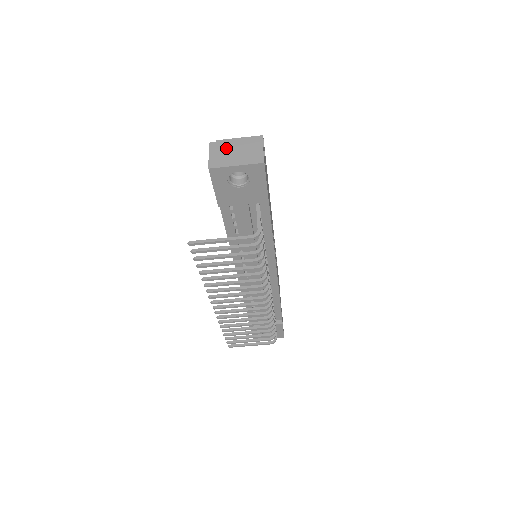
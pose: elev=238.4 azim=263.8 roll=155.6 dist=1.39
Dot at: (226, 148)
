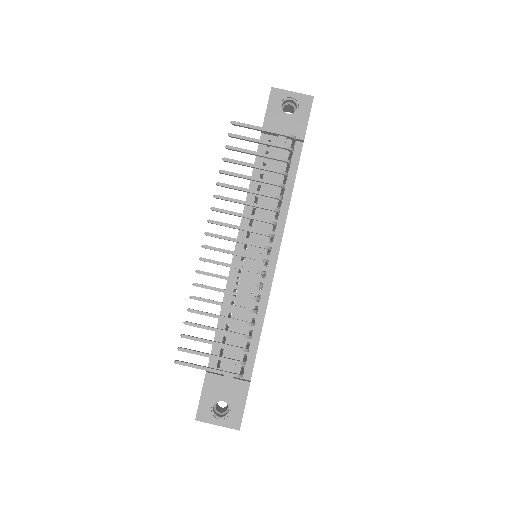
Dot at: occluded
